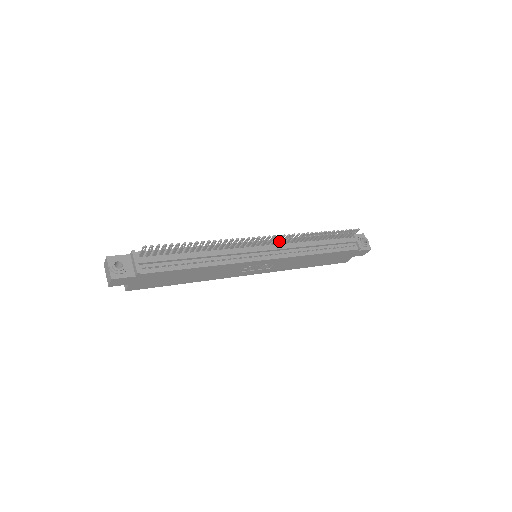
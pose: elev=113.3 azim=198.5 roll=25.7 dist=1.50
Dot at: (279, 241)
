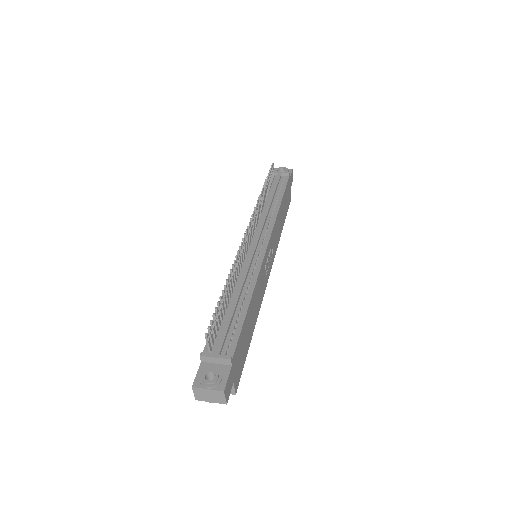
Dot at: (254, 226)
